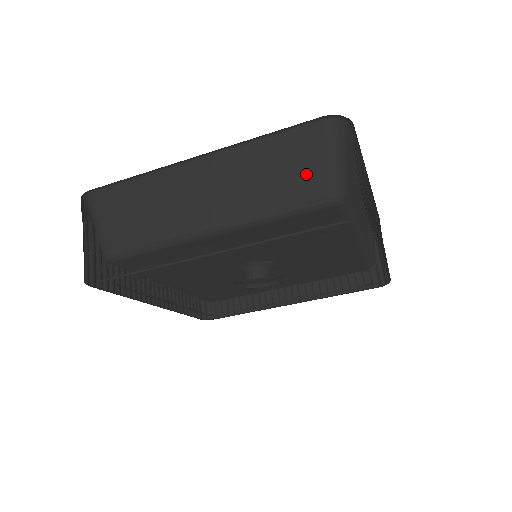
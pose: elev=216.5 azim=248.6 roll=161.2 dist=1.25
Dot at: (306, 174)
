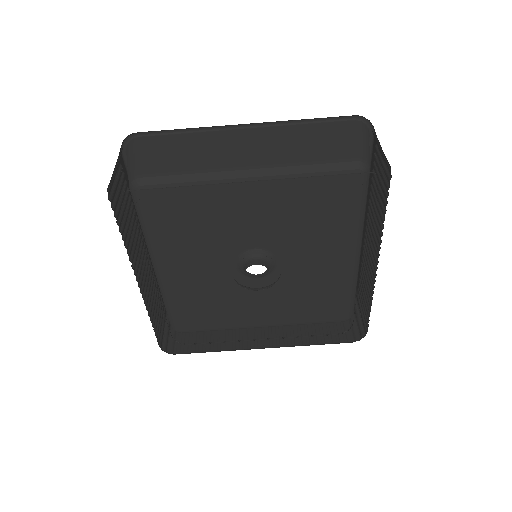
Dot at: (339, 146)
